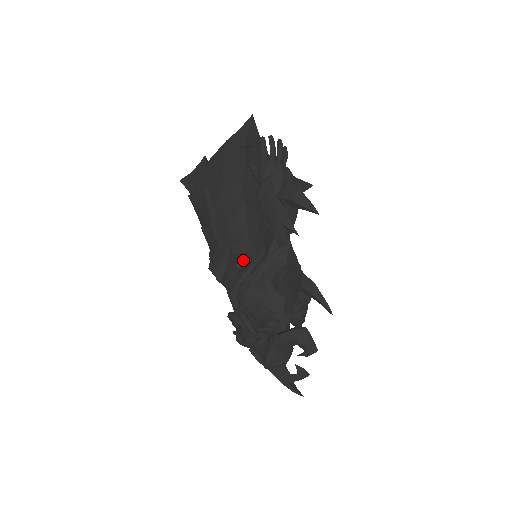
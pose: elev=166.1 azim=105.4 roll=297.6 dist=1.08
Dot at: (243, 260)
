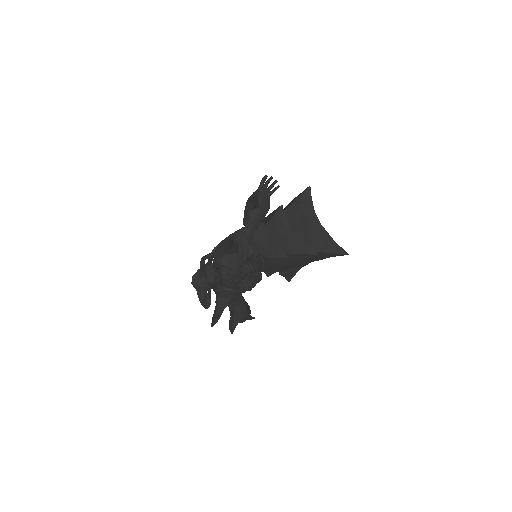
Dot at: occluded
